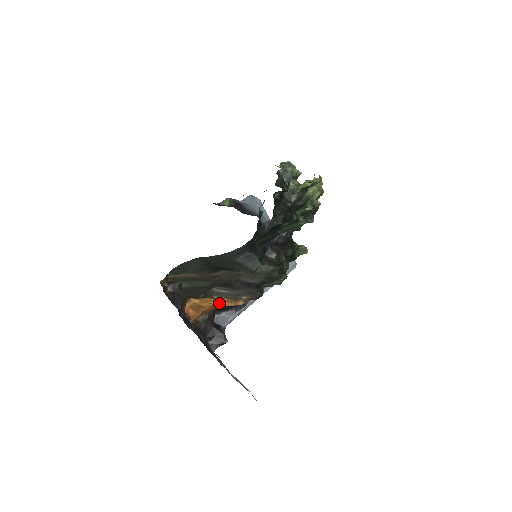
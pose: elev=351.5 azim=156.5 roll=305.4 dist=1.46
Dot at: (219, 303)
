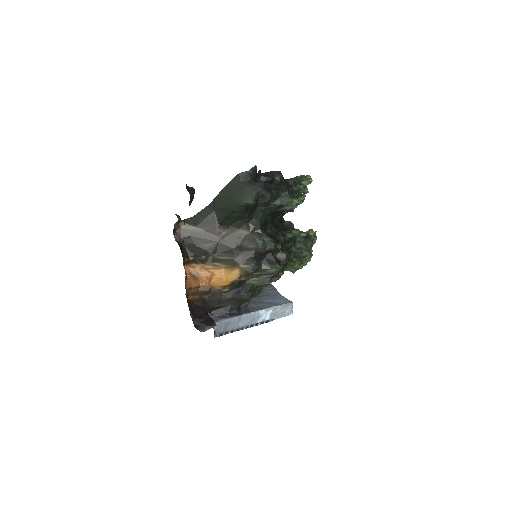
Dot at: (217, 273)
